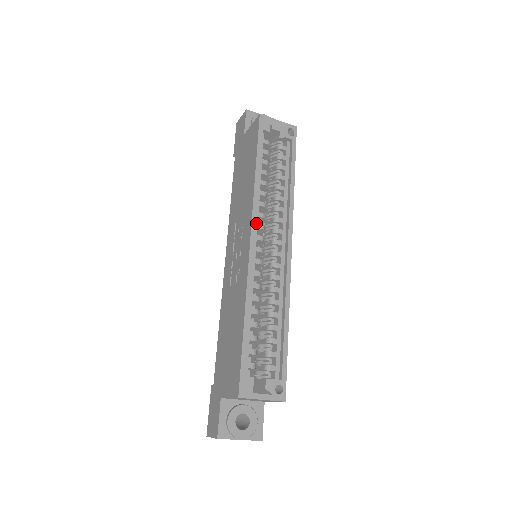
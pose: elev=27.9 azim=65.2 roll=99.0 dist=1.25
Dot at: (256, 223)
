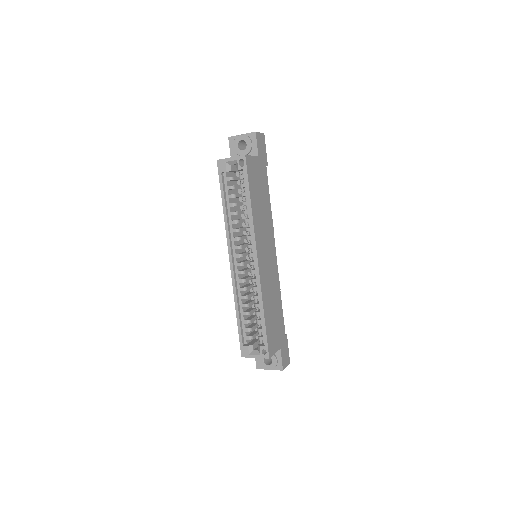
Dot at: (234, 246)
